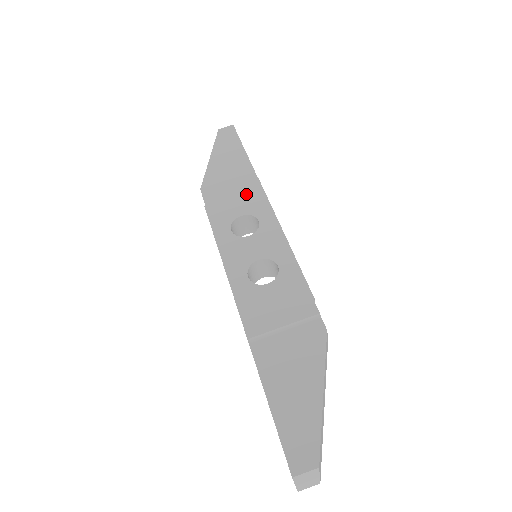
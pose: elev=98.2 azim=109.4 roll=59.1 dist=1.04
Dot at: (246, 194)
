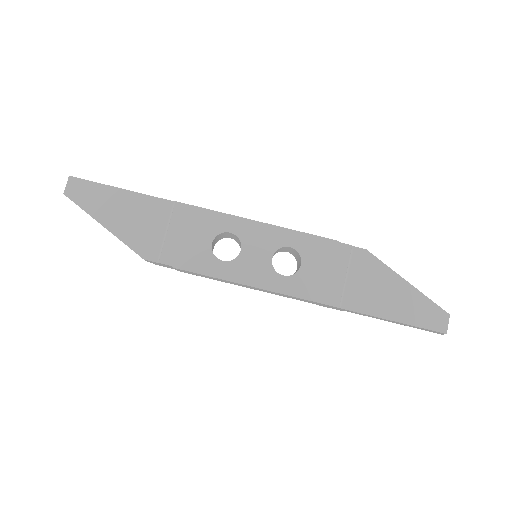
Dot at: (188, 224)
